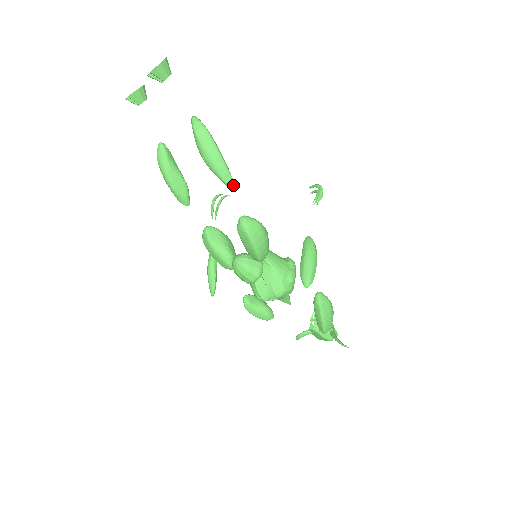
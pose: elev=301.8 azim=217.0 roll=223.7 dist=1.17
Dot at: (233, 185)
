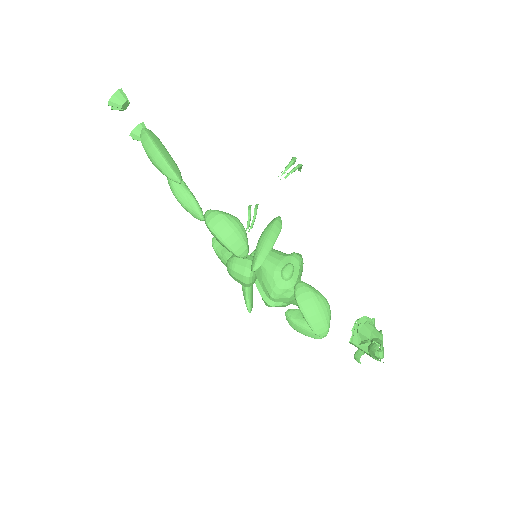
Dot at: (178, 179)
